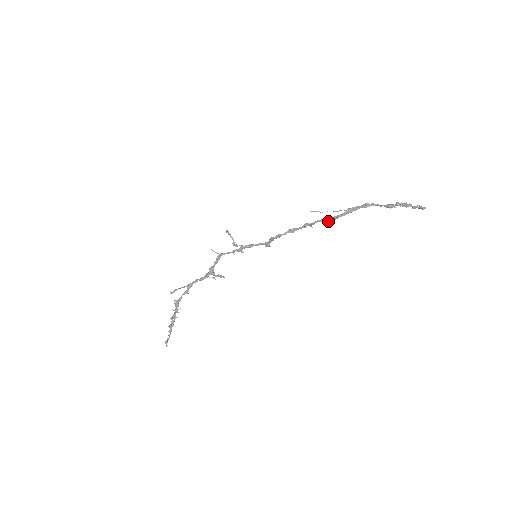
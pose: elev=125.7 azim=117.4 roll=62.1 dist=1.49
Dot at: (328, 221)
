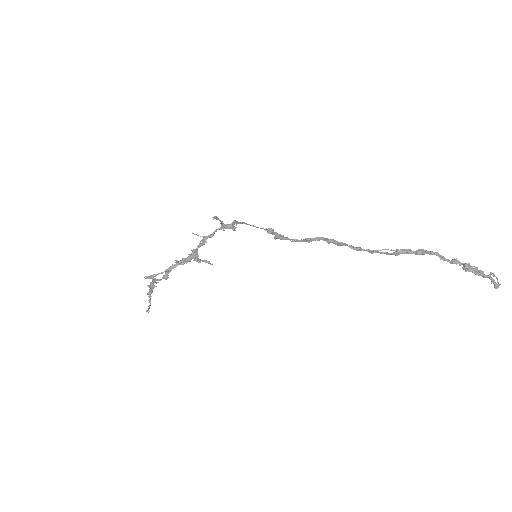
Dot at: occluded
